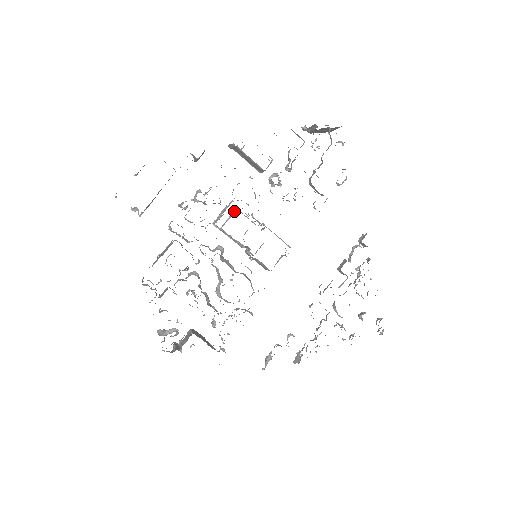
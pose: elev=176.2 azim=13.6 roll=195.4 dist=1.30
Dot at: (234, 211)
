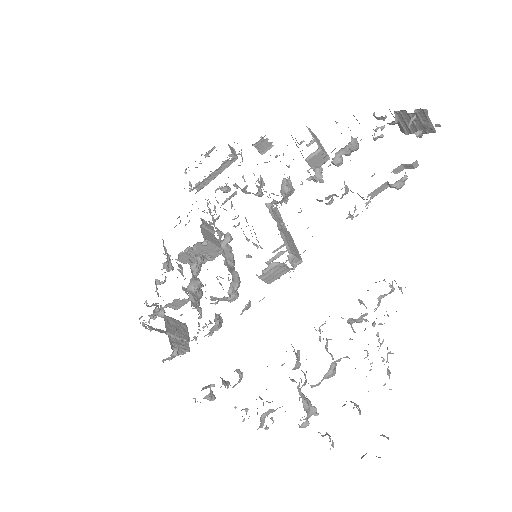
Dot at: occluded
